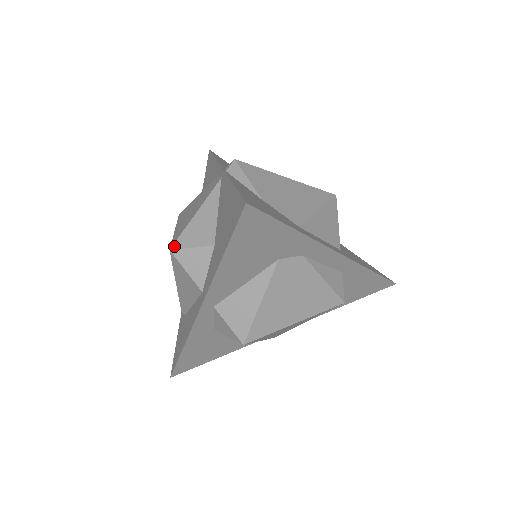
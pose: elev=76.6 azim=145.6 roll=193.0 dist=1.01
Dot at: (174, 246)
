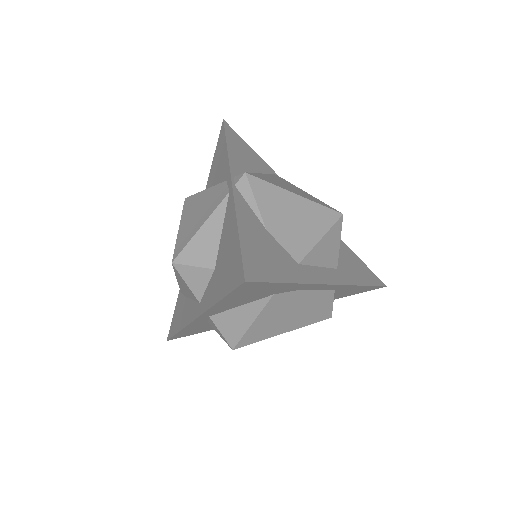
Dot at: (176, 260)
